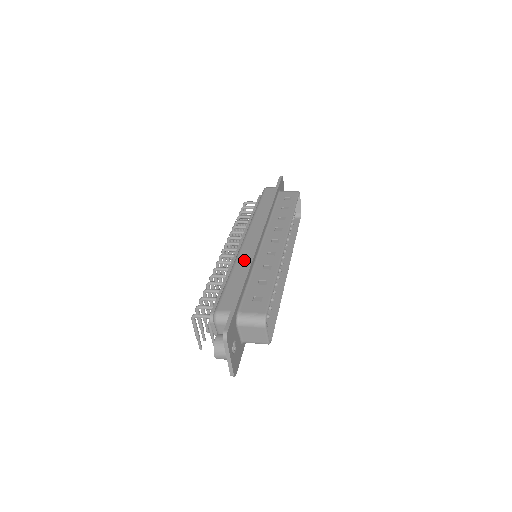
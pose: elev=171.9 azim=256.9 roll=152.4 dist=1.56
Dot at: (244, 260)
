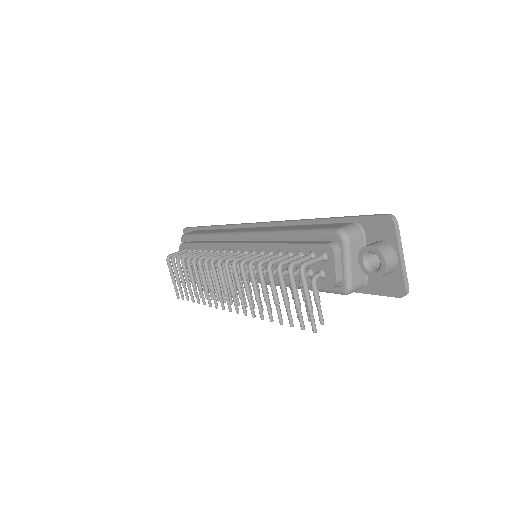
Dot at: (278, 227)
